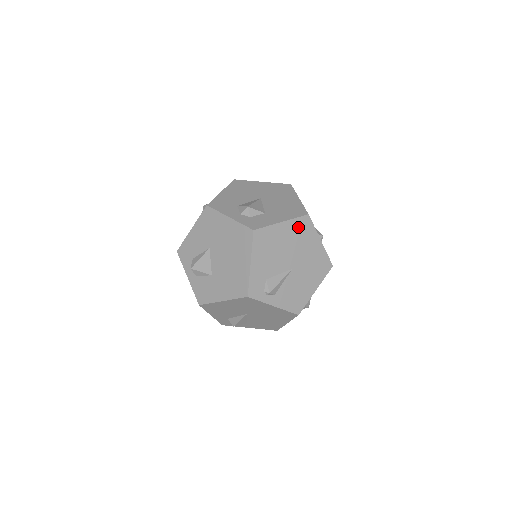
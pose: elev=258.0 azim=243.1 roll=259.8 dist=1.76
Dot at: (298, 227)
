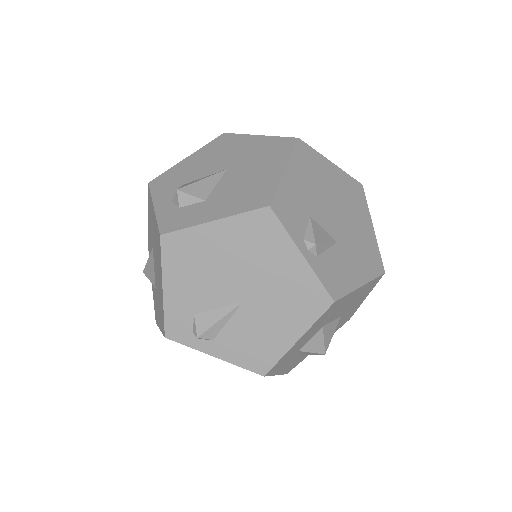
Dot at: (248, 230)
